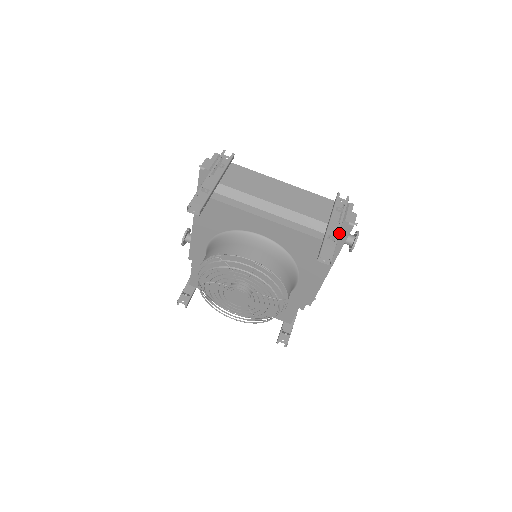
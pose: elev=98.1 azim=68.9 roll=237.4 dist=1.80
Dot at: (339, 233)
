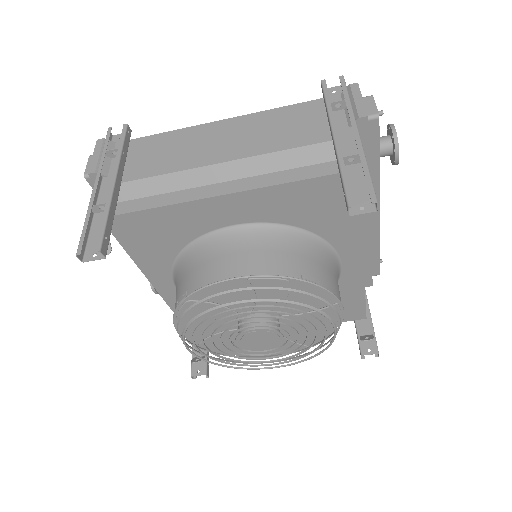
Dot at: (361, 143)
